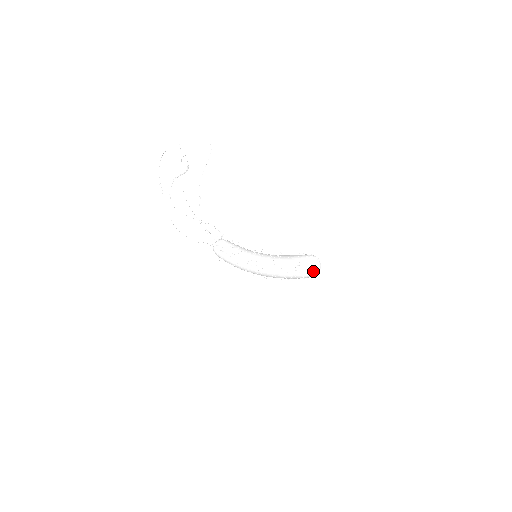
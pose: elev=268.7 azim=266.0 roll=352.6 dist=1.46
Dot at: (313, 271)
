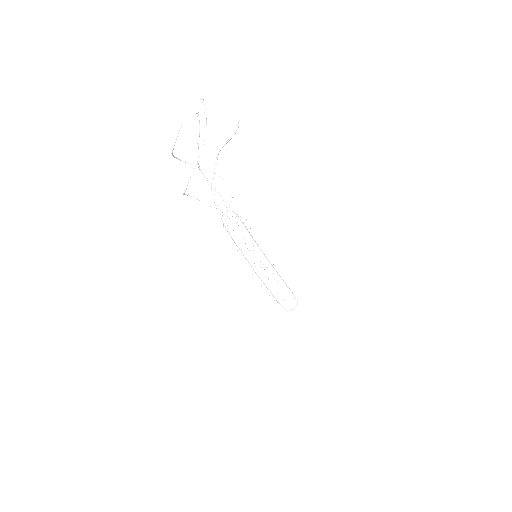
Dot at: occluded
